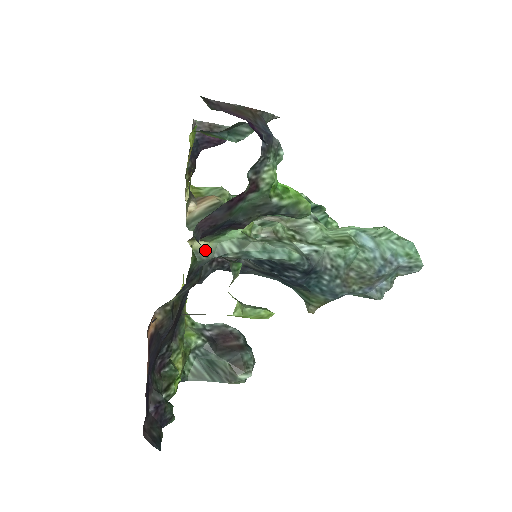
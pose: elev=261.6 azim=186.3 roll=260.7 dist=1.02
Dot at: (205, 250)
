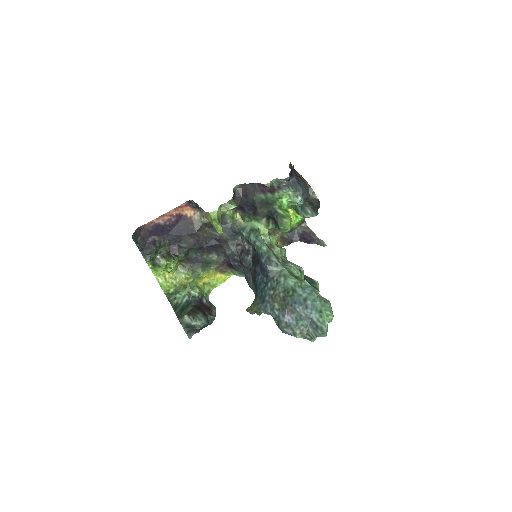
Dot at: (240, 224)
